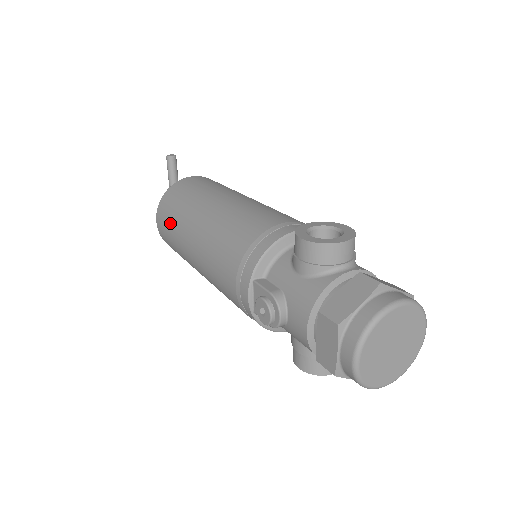
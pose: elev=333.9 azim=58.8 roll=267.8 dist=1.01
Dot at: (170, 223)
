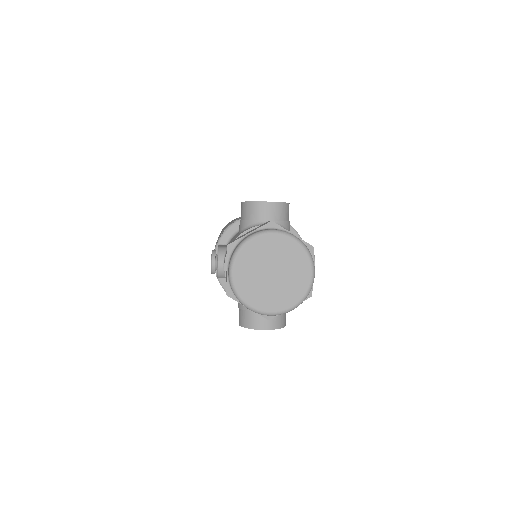
Dot at: occluded
